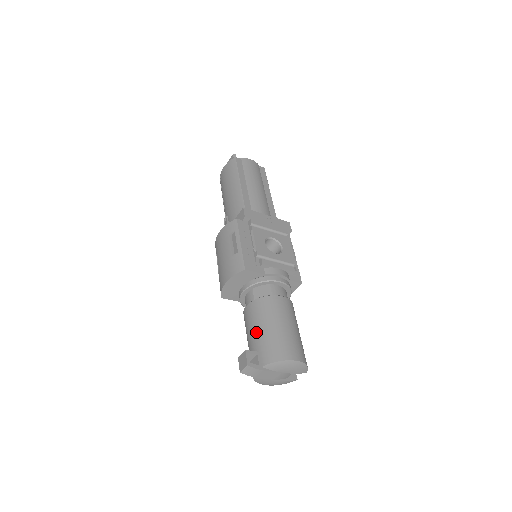
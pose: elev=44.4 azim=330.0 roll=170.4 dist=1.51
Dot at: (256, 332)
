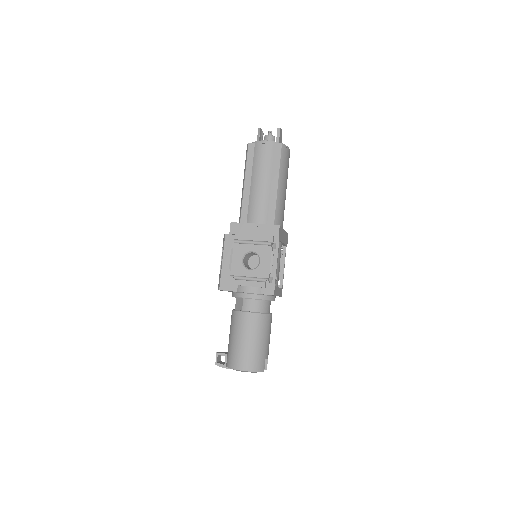
Dot at: (229, 338)
